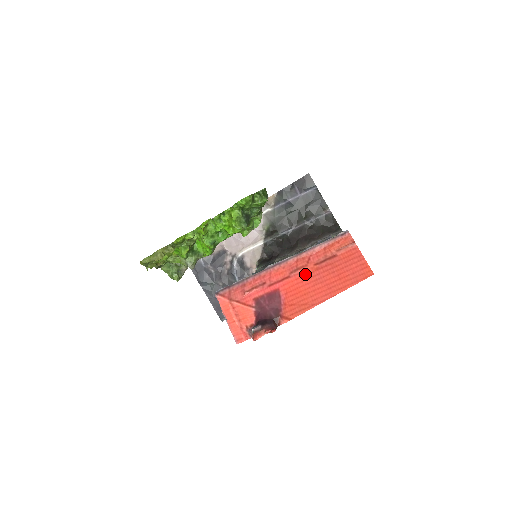
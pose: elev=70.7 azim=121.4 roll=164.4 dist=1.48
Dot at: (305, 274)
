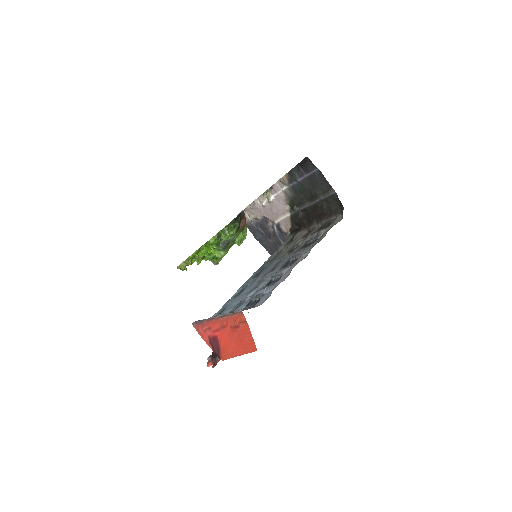
Dot at: (227, 332)
